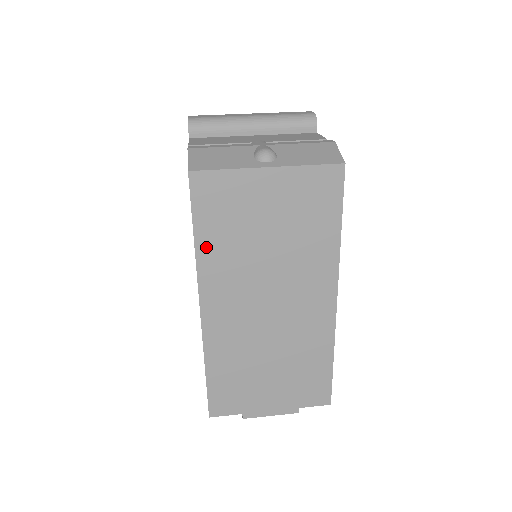
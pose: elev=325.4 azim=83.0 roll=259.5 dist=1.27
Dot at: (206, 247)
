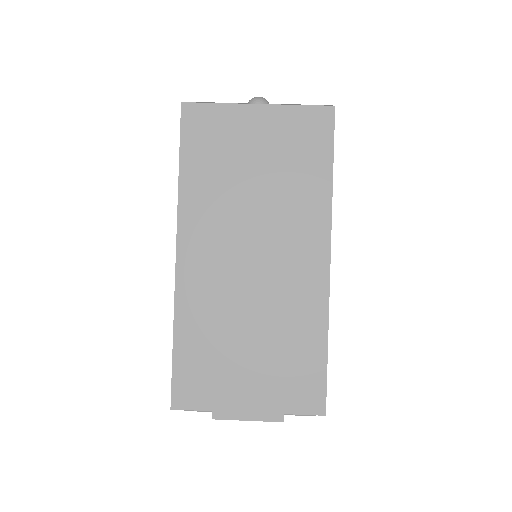
Dot at: (190, 181)
